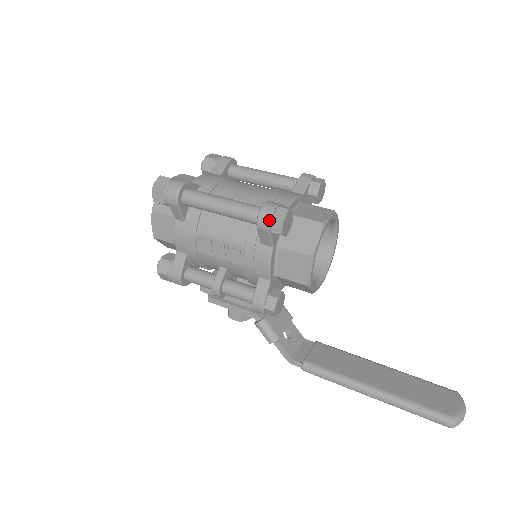
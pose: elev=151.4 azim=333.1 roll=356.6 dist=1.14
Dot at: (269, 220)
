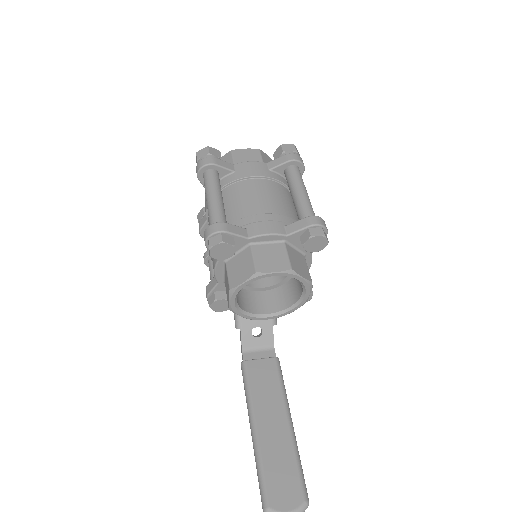
Dot at: (206, 239)
